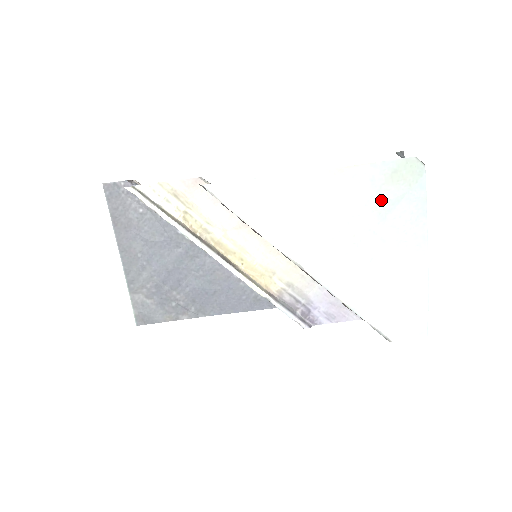
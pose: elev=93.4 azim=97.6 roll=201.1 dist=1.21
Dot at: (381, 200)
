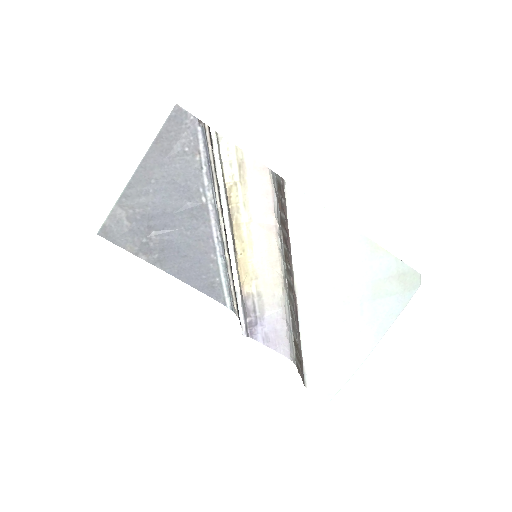
Dot at: (383, 286)
